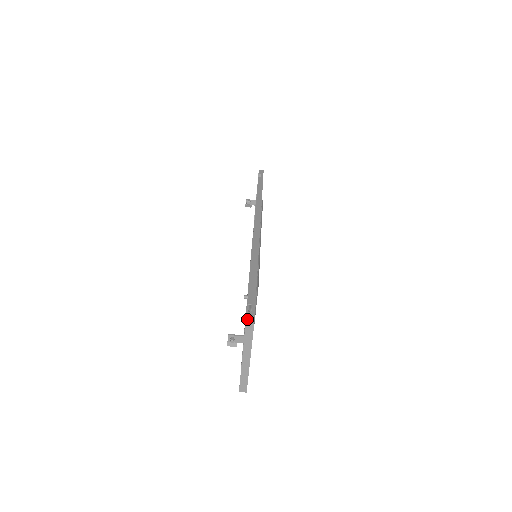
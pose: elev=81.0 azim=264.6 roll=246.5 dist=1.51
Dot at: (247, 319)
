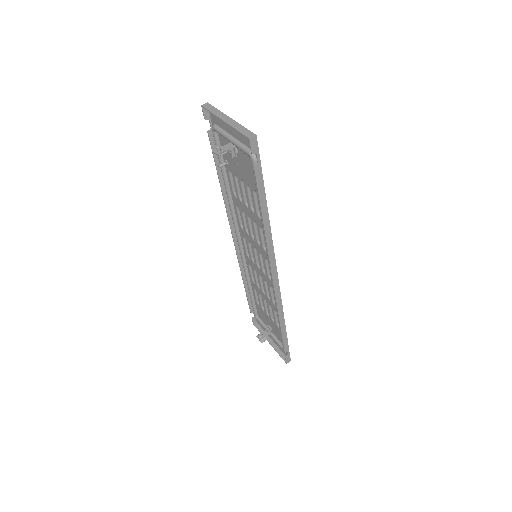
Dot at: (203, 110)
